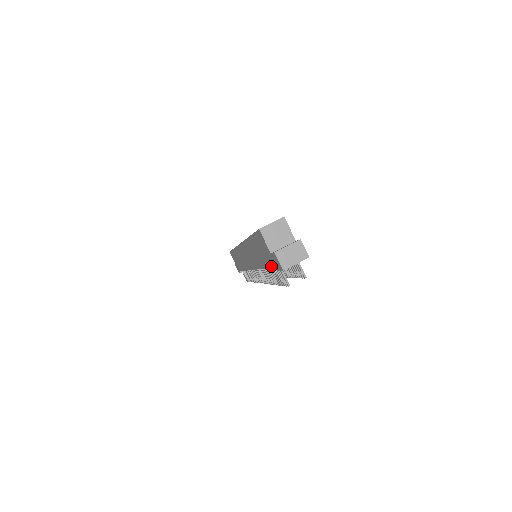
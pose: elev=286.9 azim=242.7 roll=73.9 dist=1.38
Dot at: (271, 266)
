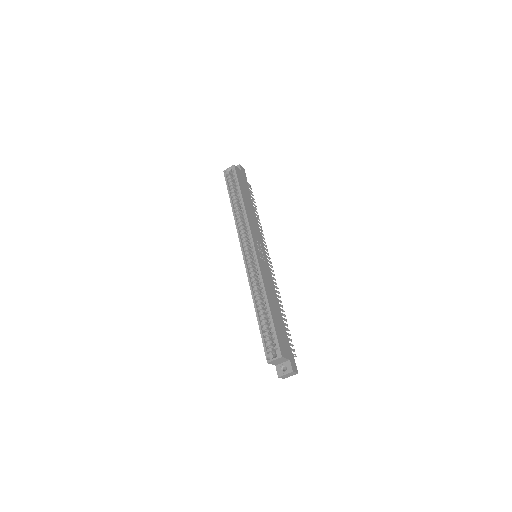
Dot at: occluded
